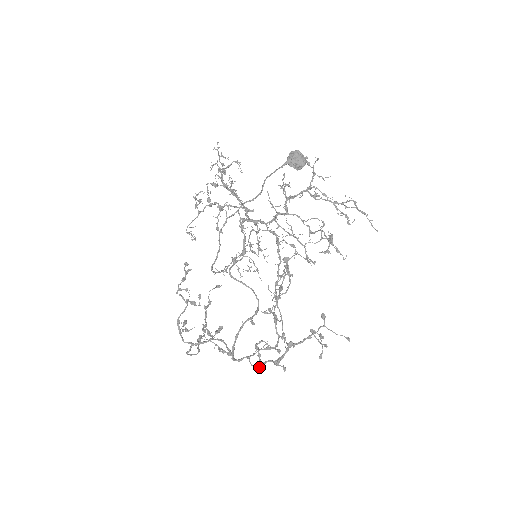
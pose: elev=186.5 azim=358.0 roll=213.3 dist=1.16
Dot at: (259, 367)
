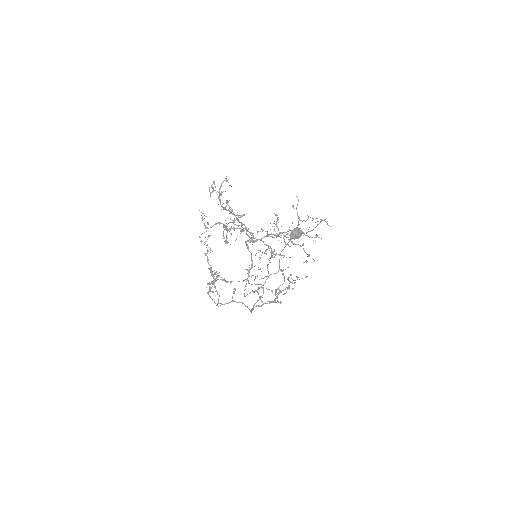
Dot at: occluded
